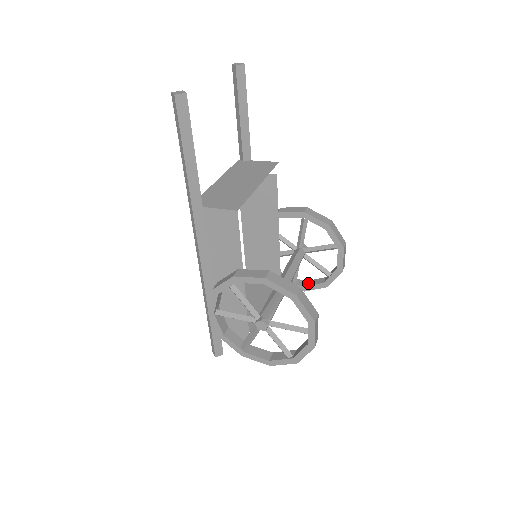
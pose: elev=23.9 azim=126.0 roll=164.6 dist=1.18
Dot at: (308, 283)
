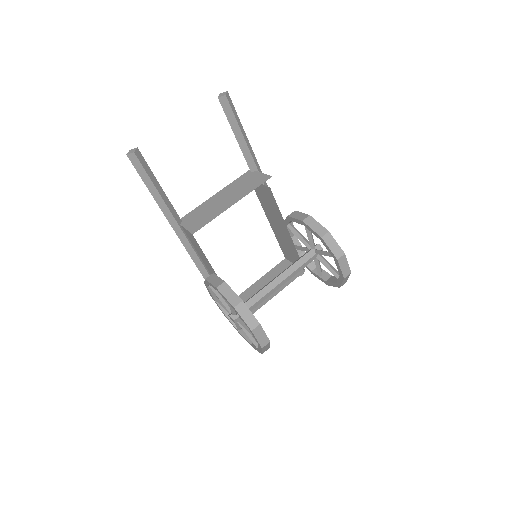
Dot at: (330, 279)
